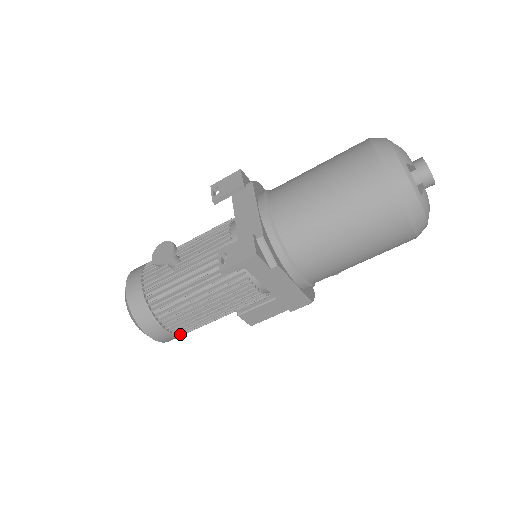
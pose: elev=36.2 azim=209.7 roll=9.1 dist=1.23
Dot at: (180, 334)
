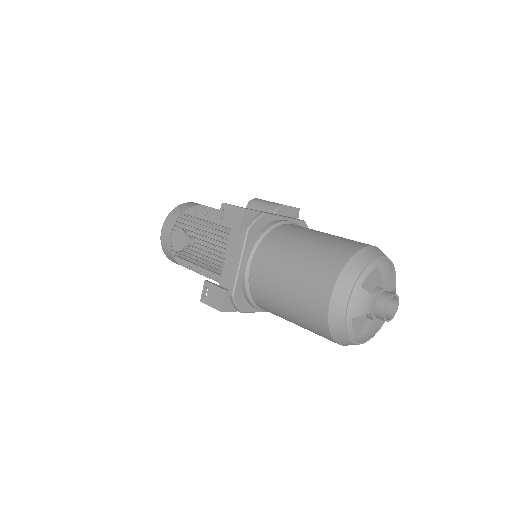
Dot at: occluded
